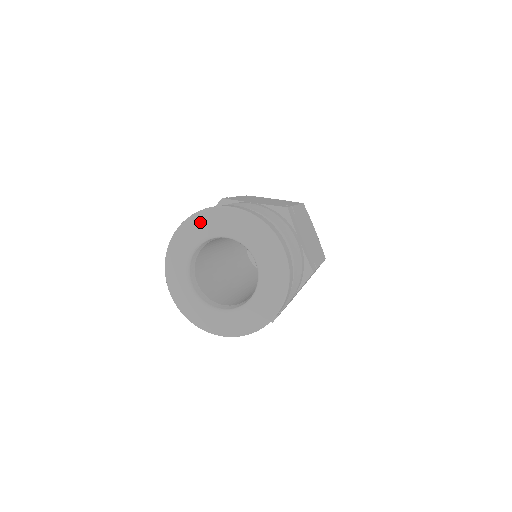
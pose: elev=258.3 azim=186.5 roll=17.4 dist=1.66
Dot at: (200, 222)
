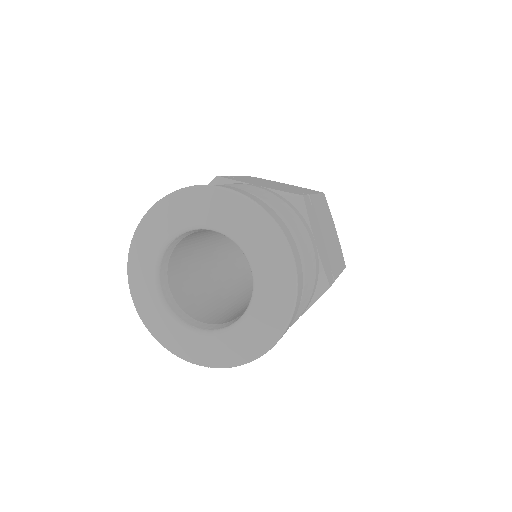
Dot at: (179, 205)
